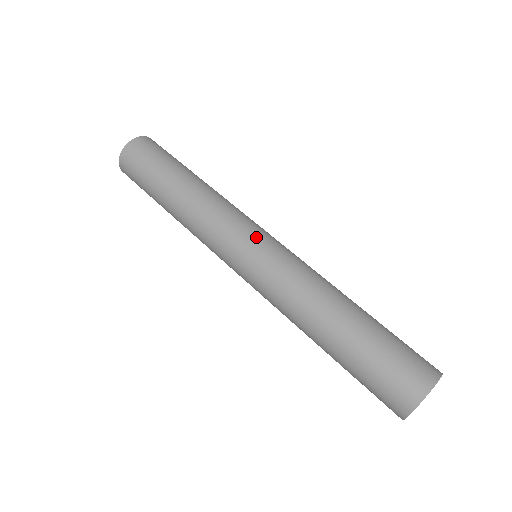
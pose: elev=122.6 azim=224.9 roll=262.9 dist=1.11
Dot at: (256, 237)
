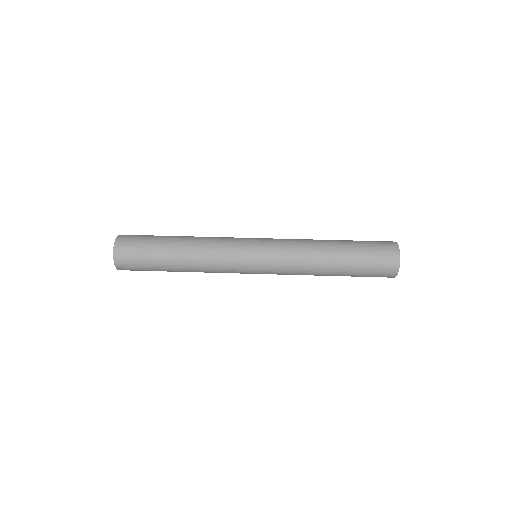
Dot at: (253, 251)
